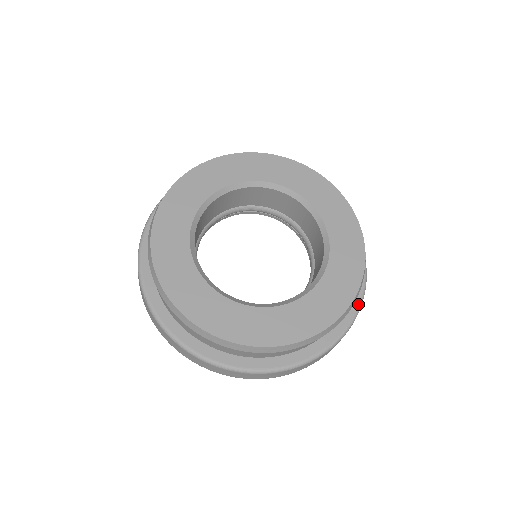
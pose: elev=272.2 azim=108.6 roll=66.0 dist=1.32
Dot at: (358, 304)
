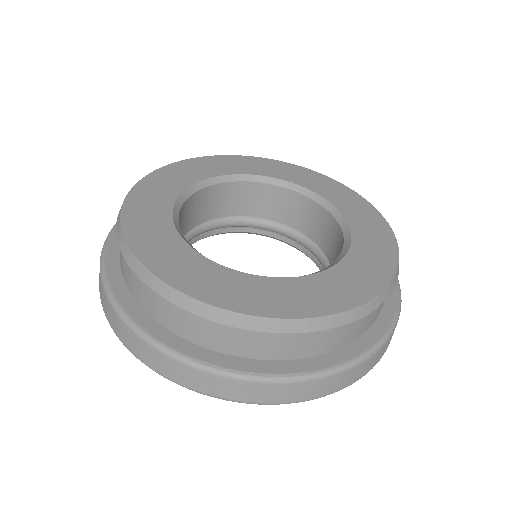
Dot at: (318, 369)
